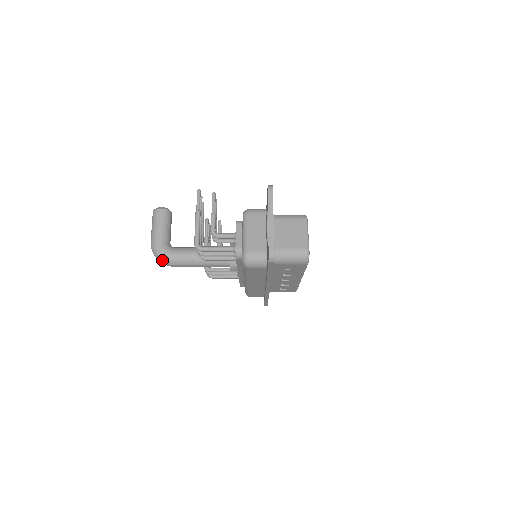
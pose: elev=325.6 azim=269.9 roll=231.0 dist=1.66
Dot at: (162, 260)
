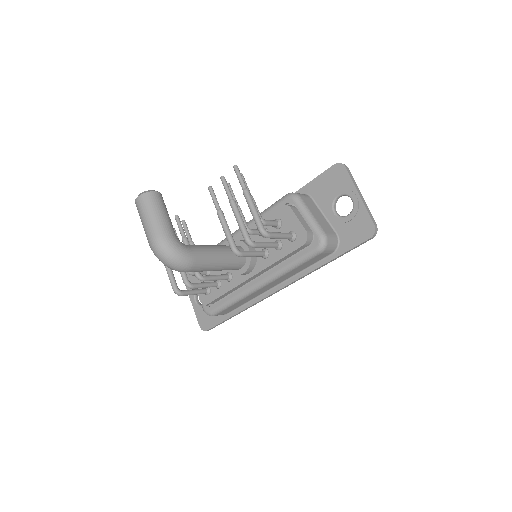
Dot at: (181, 261)
